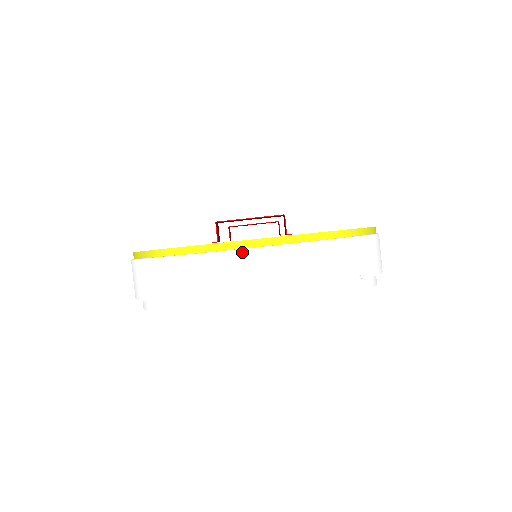
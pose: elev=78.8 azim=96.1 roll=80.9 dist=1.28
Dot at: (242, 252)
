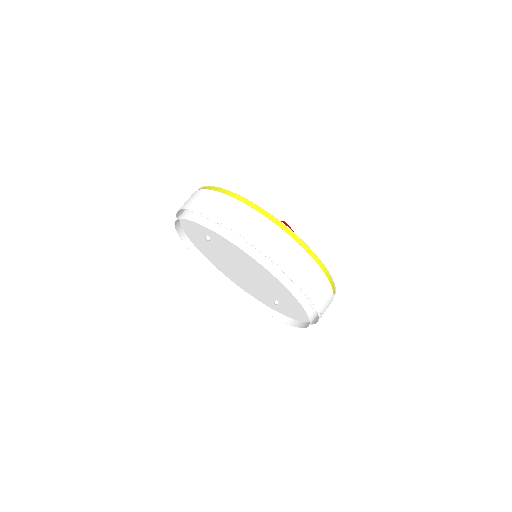
Dot at: (302, 248)
